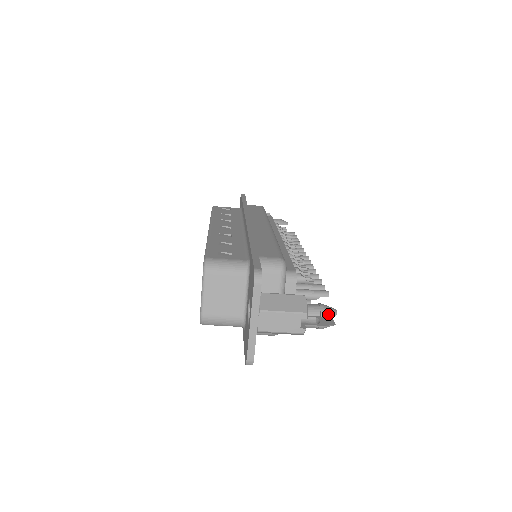
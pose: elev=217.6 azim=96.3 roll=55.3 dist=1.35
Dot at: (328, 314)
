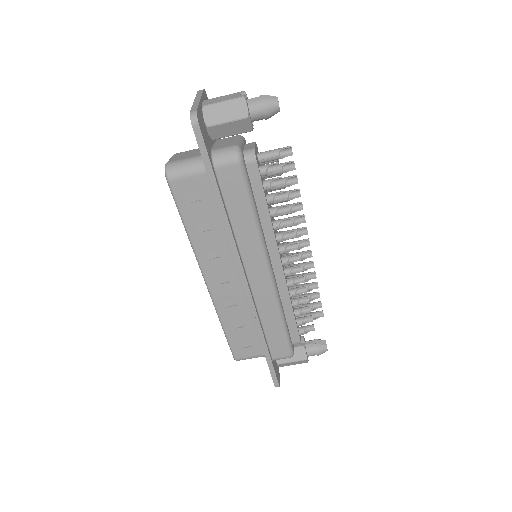
Dot at: (268, 96)
